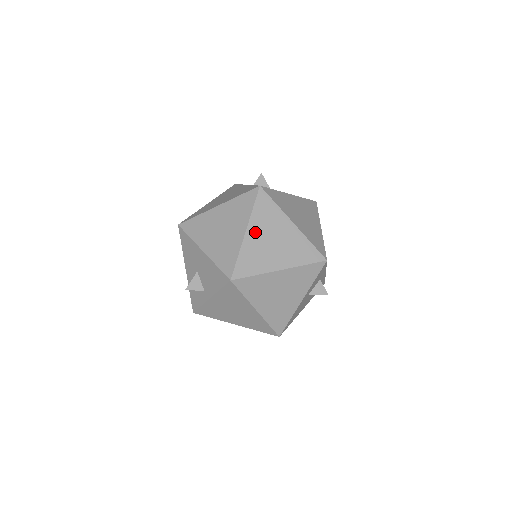
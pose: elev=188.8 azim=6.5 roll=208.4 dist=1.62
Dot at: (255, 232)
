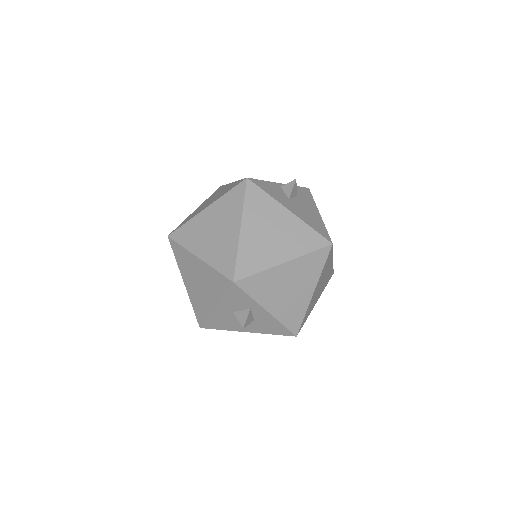
Dot at: (211, 213)
